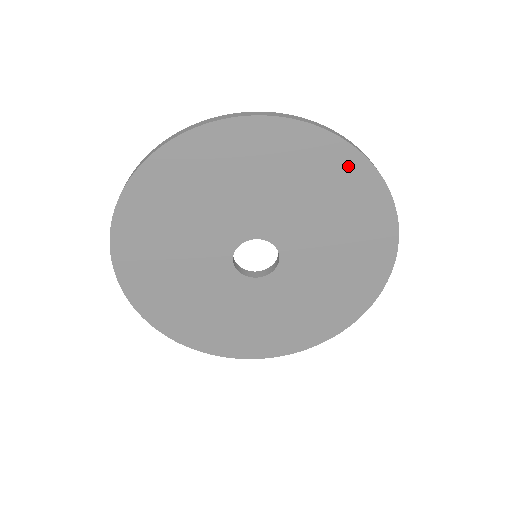
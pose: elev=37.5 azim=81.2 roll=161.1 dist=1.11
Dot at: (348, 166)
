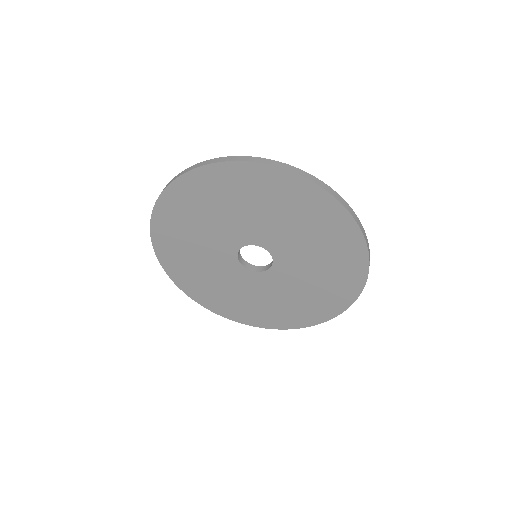
Dot at: (269, 178)
